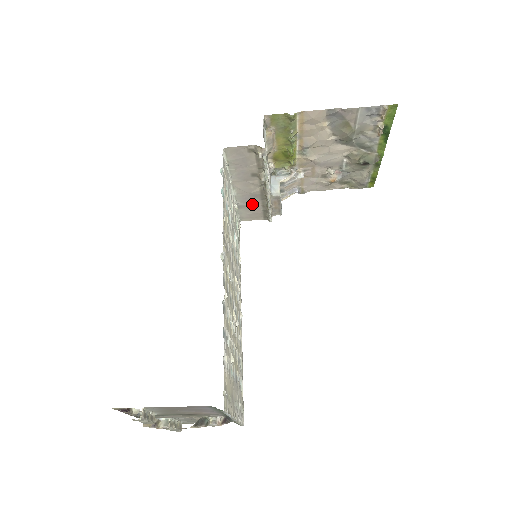
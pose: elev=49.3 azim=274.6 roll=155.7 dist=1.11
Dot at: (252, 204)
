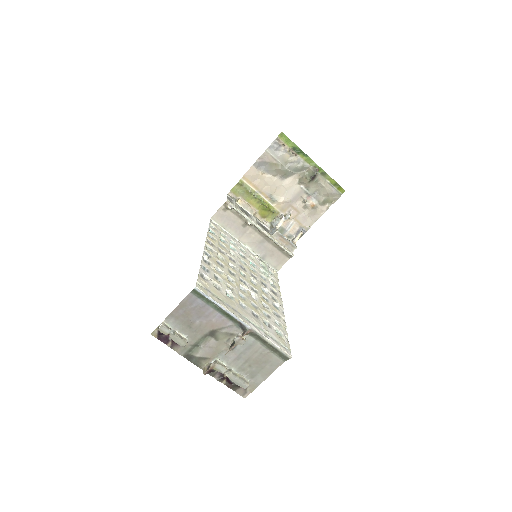
Dot at: (268, 250)
